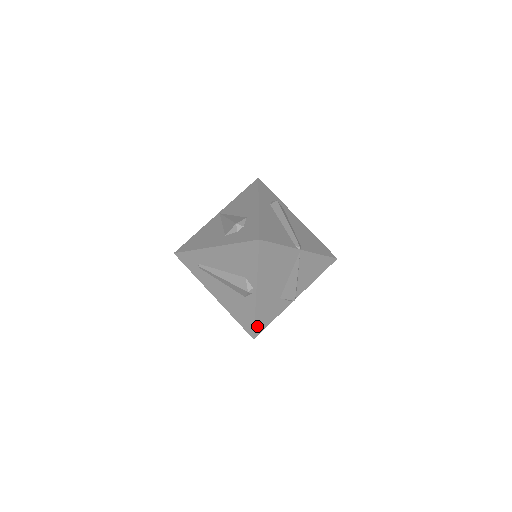
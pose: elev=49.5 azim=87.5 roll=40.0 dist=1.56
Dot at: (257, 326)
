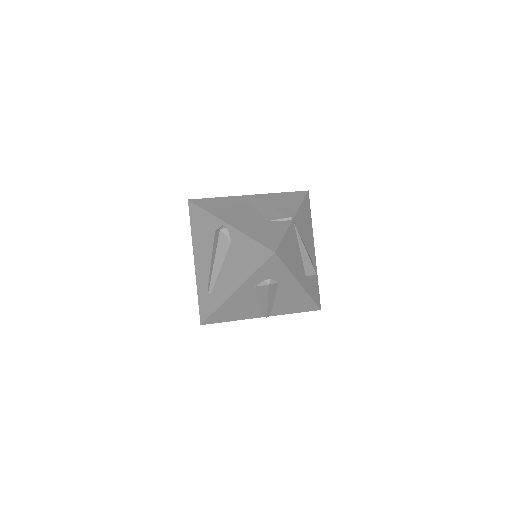
Dot at: (264, 243)
